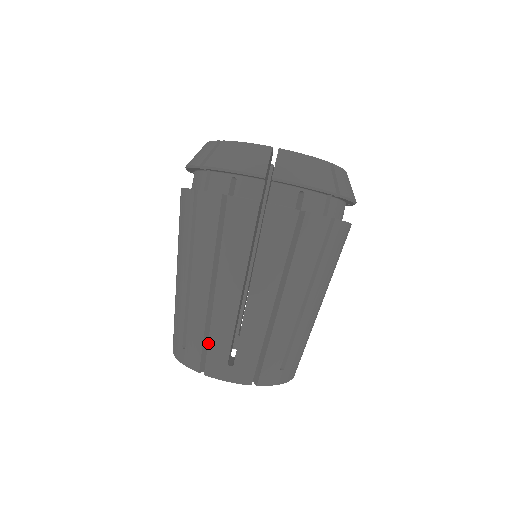
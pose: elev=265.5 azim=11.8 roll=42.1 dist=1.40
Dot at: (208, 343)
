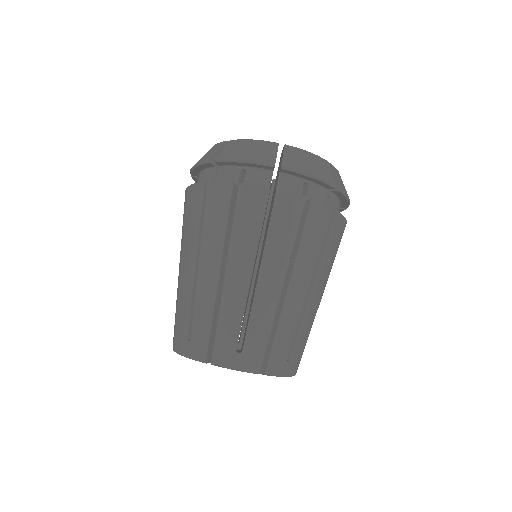
Dot at: (178, 320)
